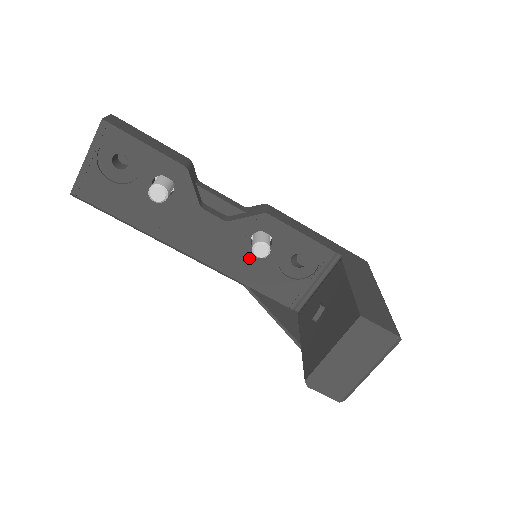
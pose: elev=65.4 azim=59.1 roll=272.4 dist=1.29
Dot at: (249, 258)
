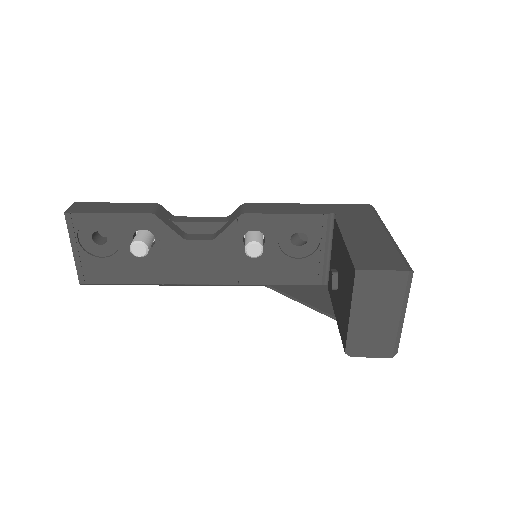
Dot at: (253, 260)
